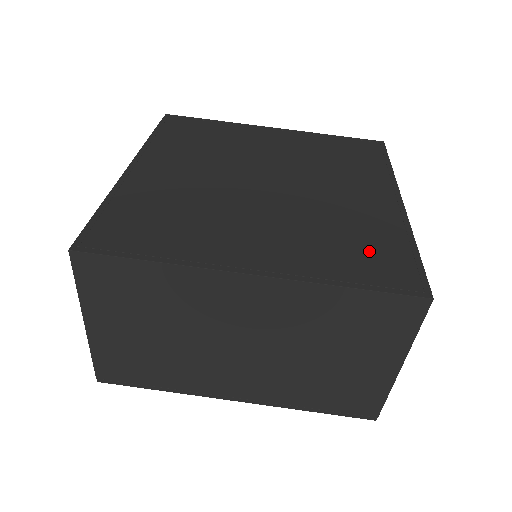
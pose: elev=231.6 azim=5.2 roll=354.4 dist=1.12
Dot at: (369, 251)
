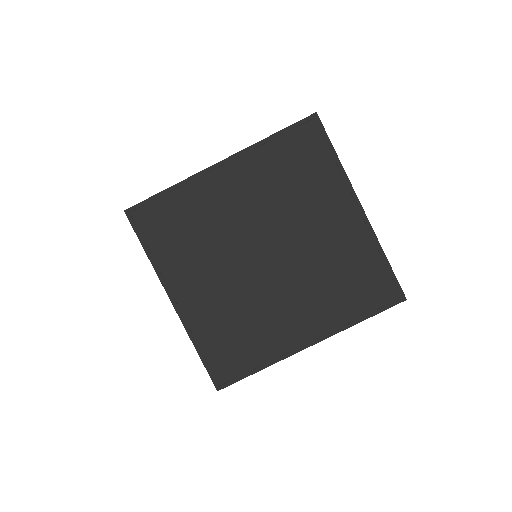
Dot at: (235, 348)
